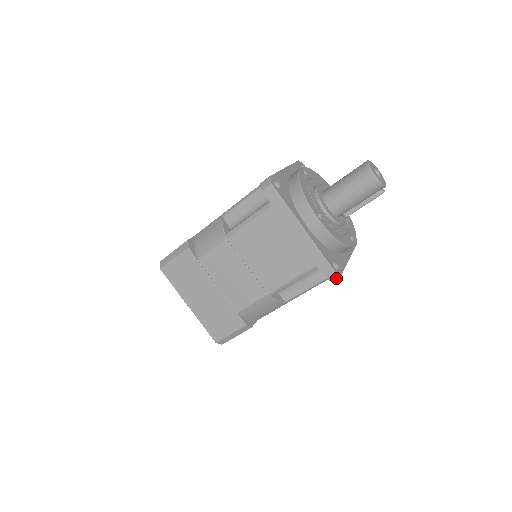
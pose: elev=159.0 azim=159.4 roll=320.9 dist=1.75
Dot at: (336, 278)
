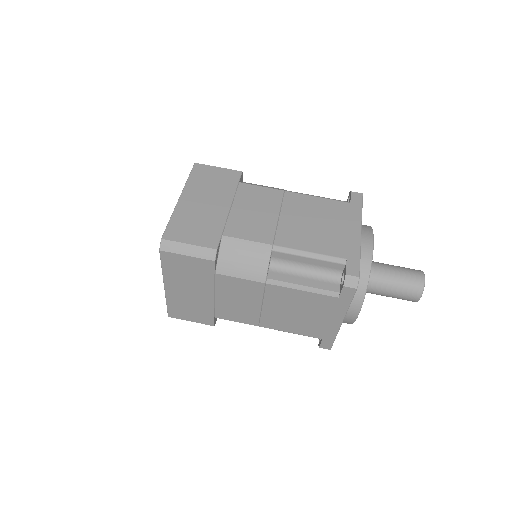
Dot at: occluded
